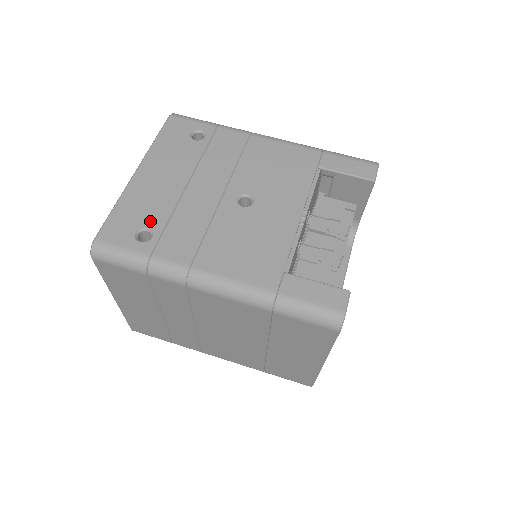
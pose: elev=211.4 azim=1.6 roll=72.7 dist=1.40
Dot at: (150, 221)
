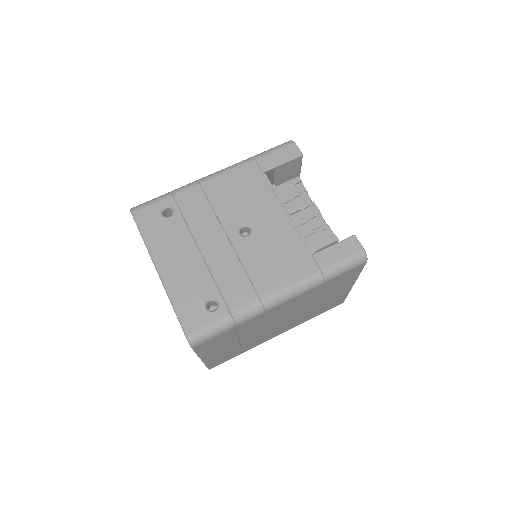
Dot at: (205, 294)
